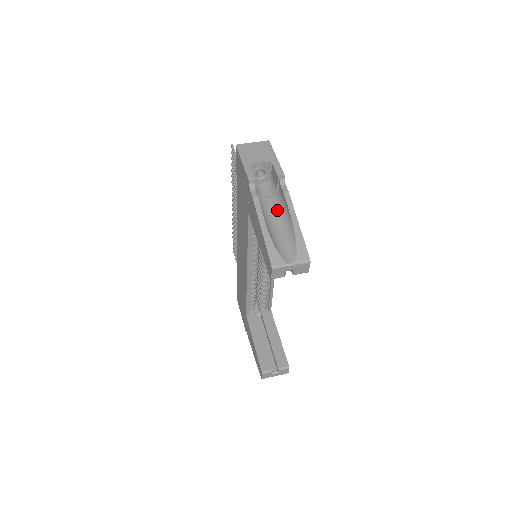
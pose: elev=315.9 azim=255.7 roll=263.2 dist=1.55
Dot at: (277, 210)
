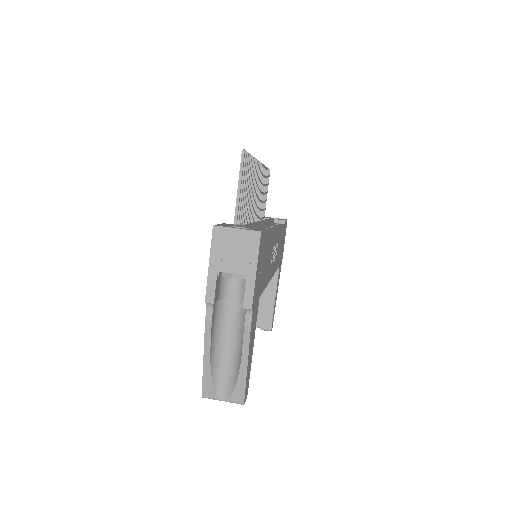
Dot at: (238, 325)
